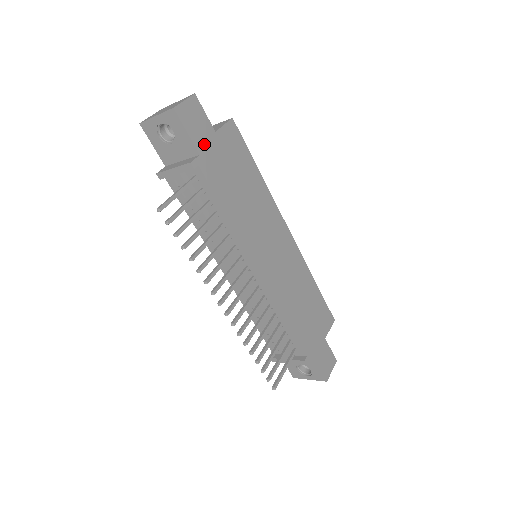
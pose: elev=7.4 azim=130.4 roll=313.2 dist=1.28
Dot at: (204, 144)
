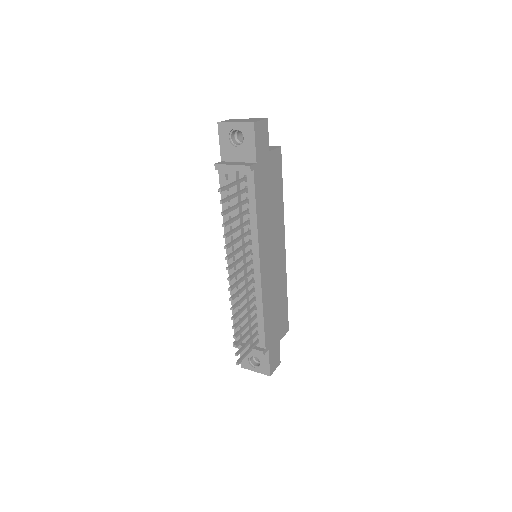
Dot at: (261, 157)
